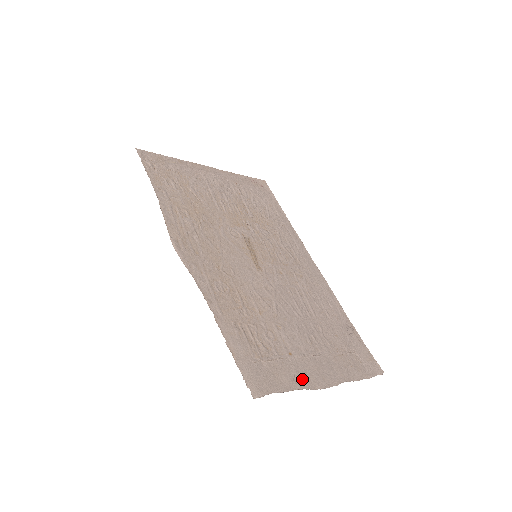
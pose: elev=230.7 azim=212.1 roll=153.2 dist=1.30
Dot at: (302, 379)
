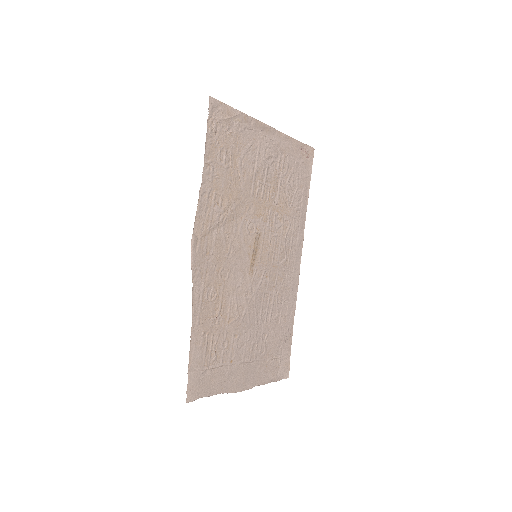
Dot at: (228, 384)
